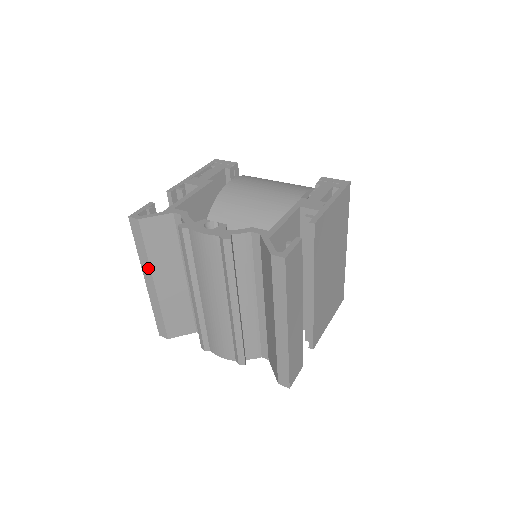
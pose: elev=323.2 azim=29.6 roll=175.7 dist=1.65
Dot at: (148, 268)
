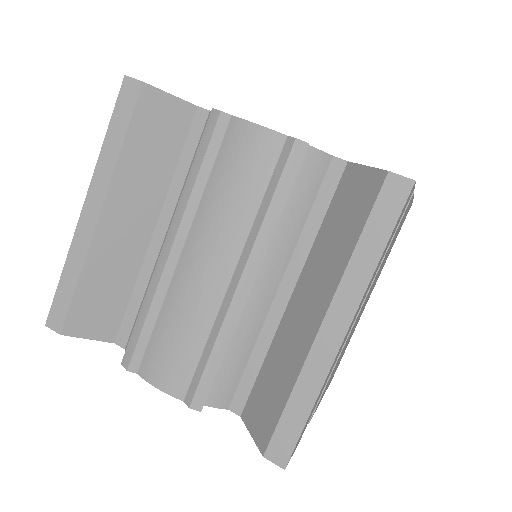
Dot at: (106, 179)
